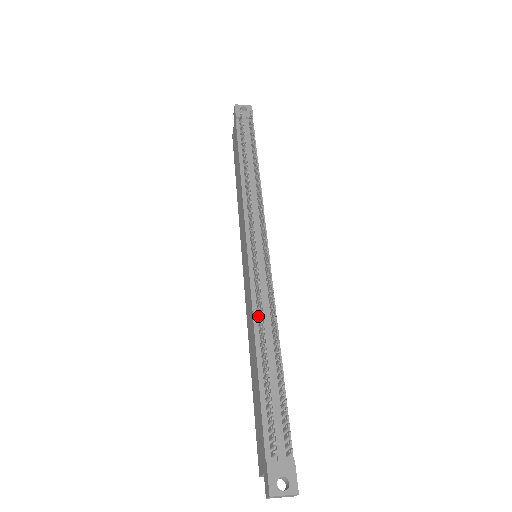
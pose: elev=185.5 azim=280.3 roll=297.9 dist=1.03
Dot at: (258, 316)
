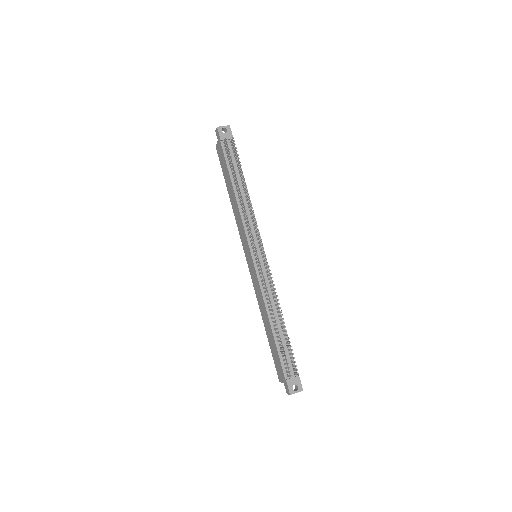
Dot at: (267, 301)
